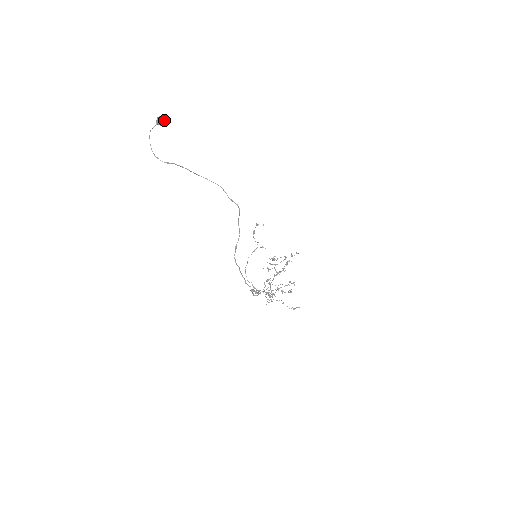
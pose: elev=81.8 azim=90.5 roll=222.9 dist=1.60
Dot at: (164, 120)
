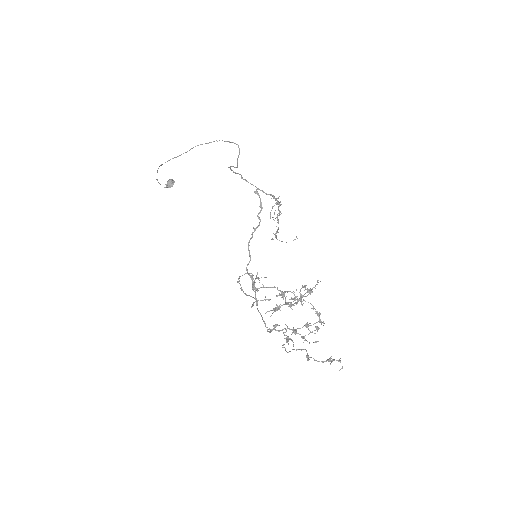
Dot at: (174, 181)
